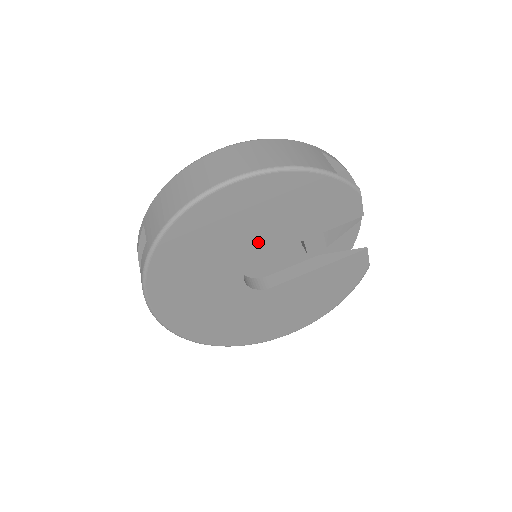
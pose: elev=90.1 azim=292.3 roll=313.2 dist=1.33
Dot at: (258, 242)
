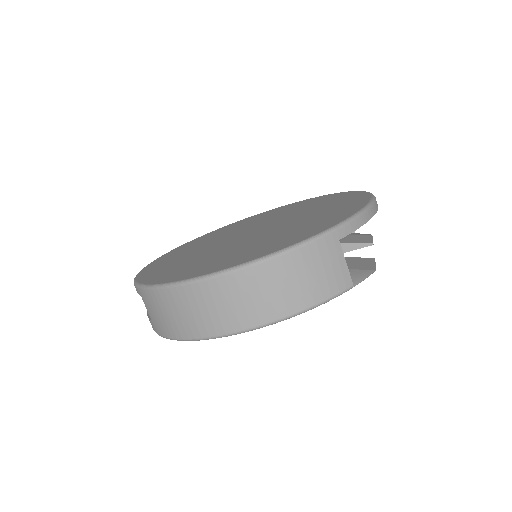
Dot at: occluded
